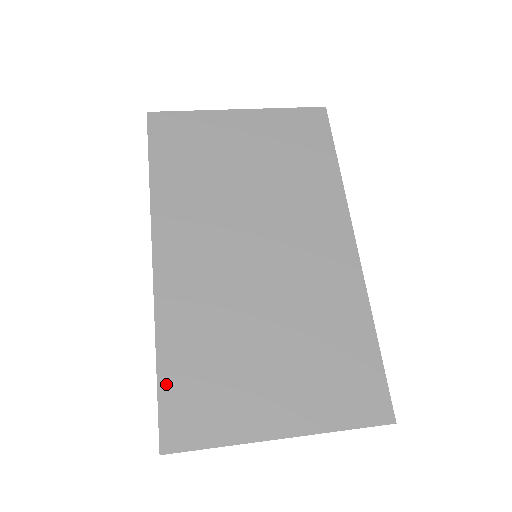
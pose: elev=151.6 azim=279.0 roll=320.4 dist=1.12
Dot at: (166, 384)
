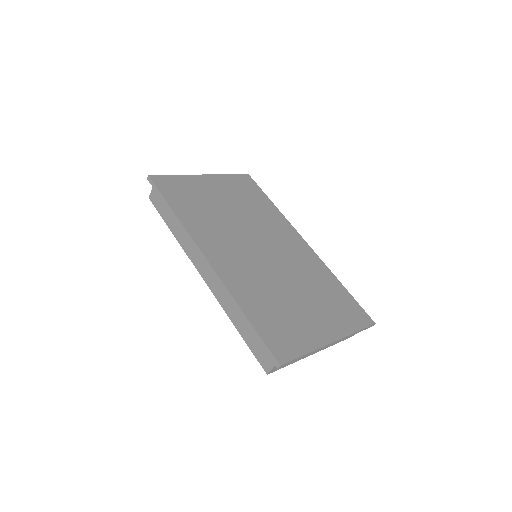
Dot at: (259, 326)
